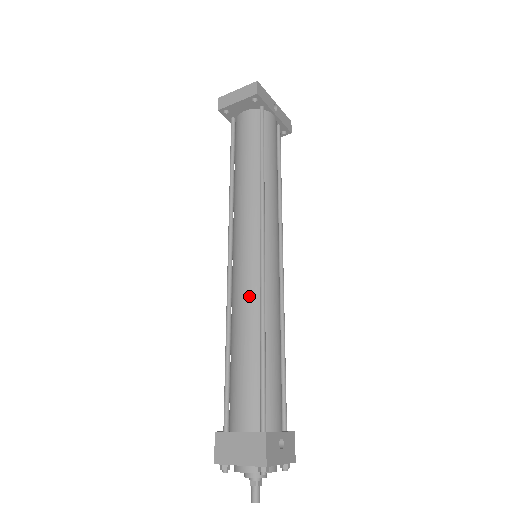
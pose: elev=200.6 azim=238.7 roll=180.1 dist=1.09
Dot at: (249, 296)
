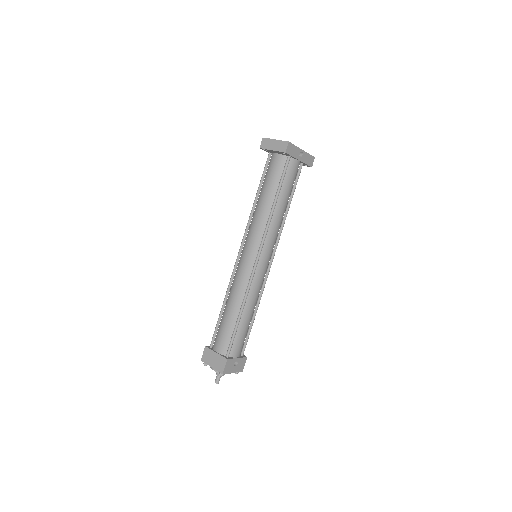
Dot at: (241, 285)
